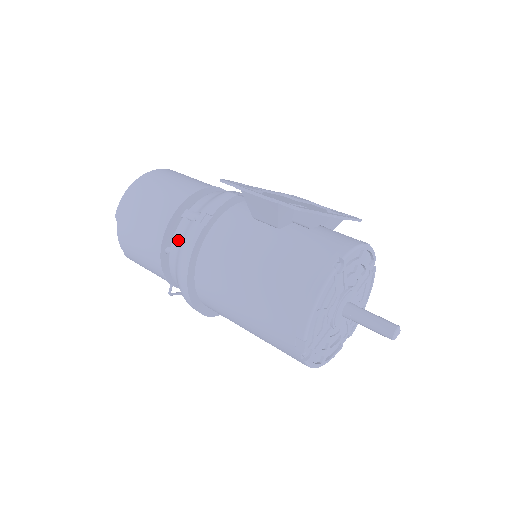
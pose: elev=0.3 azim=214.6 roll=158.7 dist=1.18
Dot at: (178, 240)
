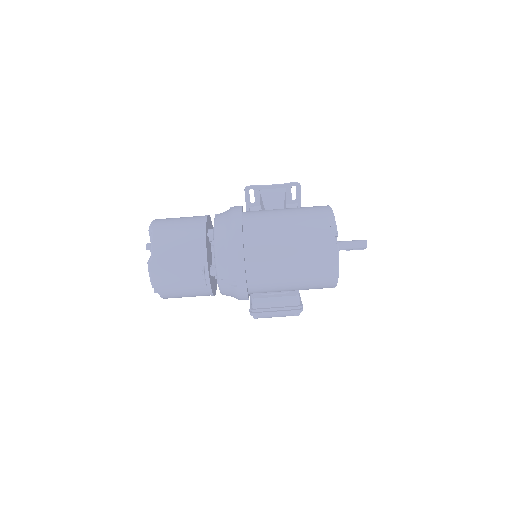
Dot at: (222, 217)
